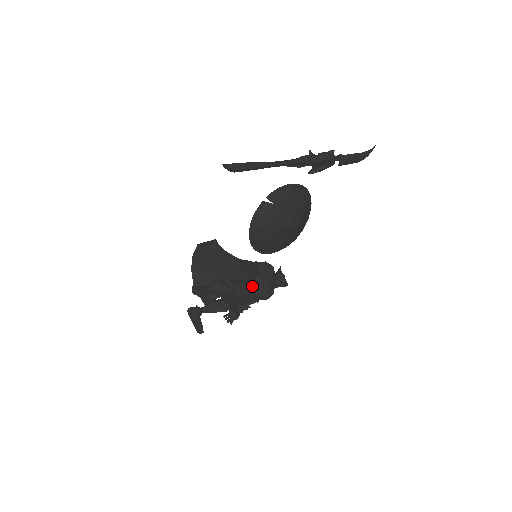
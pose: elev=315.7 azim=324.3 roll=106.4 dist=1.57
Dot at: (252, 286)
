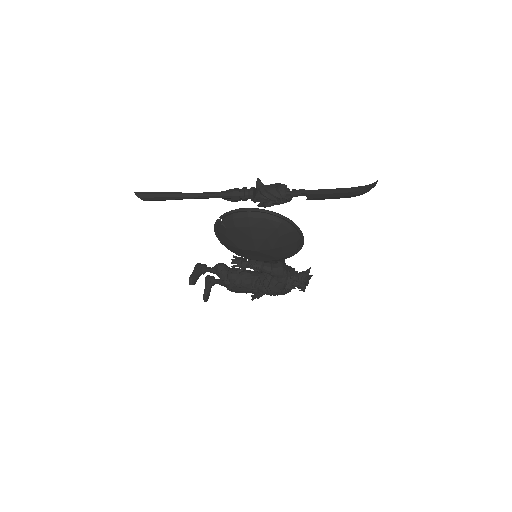
Dot at: (253, 281)
